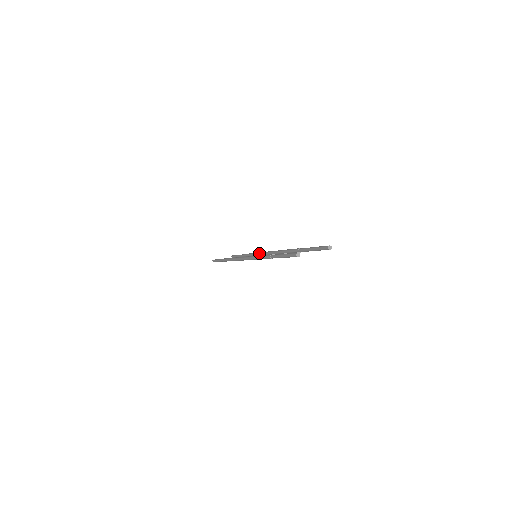
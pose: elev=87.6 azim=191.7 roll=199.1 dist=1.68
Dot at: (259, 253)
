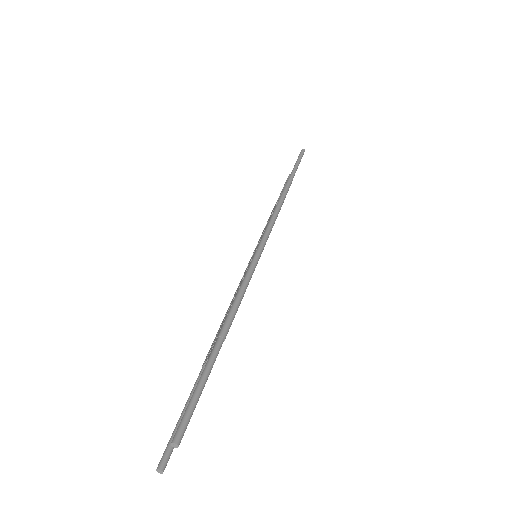
Dot at: occluded
